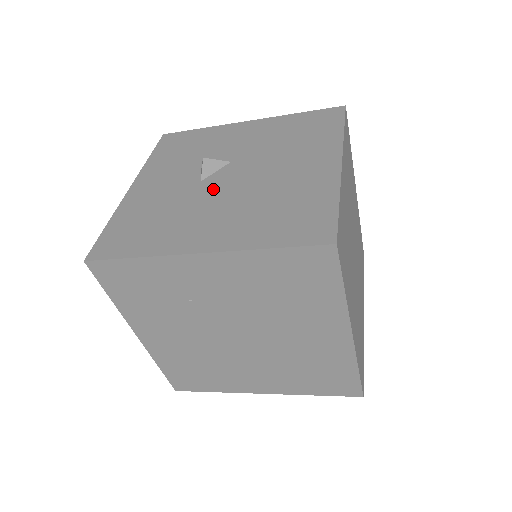
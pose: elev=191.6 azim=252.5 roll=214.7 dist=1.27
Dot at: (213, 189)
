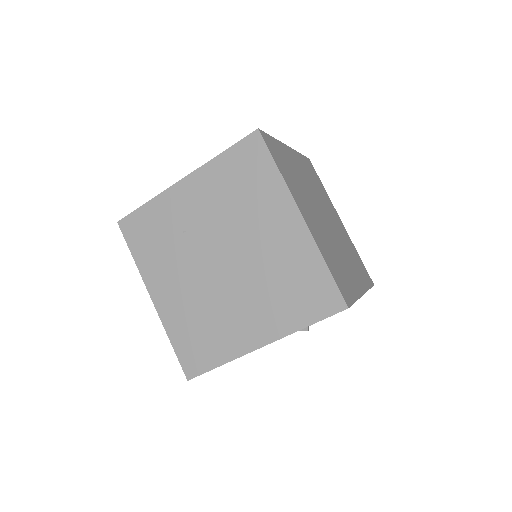
Dot at: occluded
